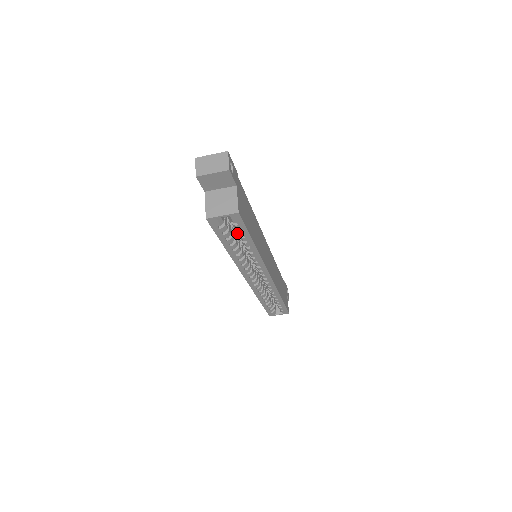
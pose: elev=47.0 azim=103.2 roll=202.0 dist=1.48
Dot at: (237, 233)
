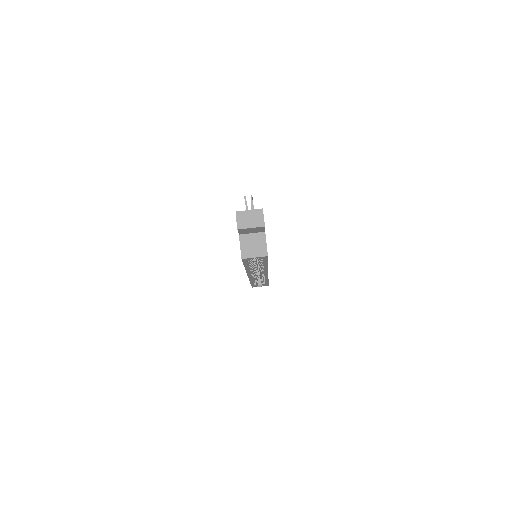
Dot at: (258, 261)
